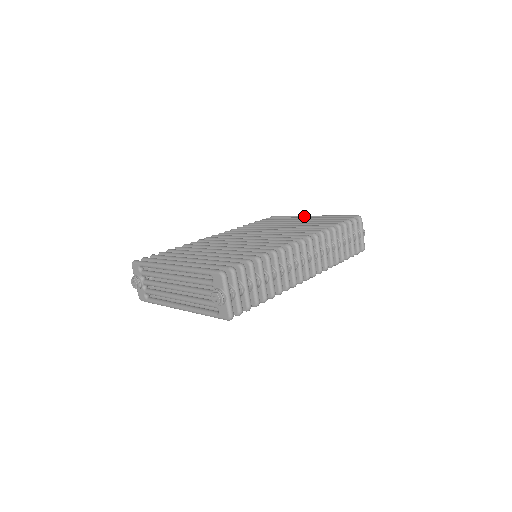
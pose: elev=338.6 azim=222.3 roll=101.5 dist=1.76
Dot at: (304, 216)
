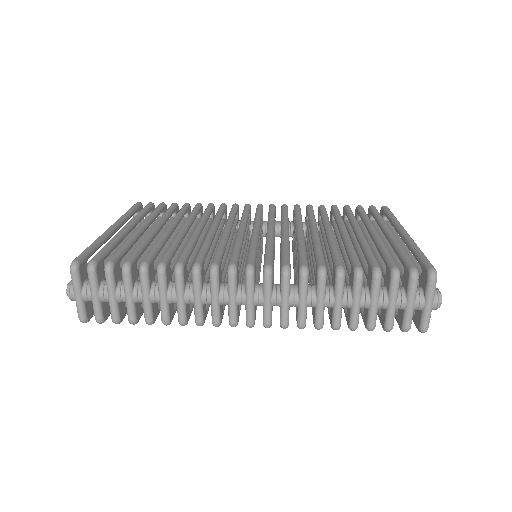
Dot at: (398, 226)
